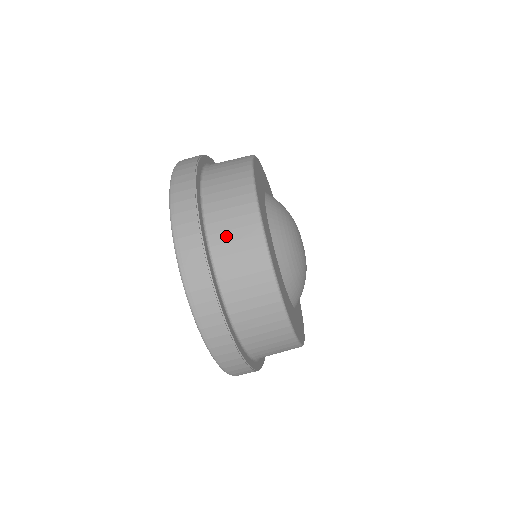
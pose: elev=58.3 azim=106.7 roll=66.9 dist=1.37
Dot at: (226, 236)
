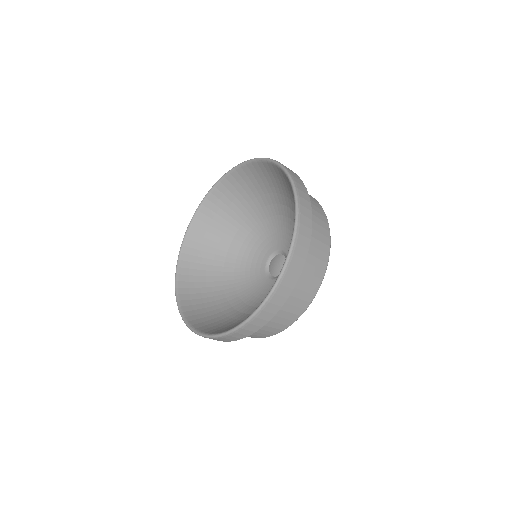
Dot at: occluded
